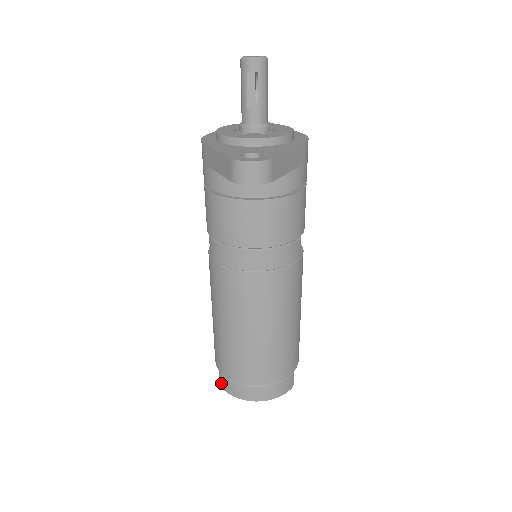
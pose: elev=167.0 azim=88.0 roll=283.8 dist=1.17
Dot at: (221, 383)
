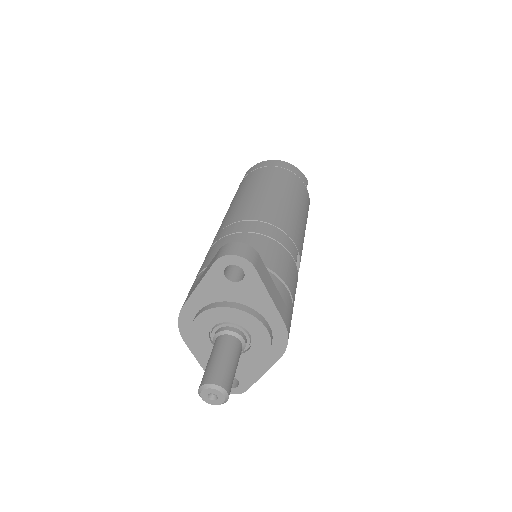
Dot at: occluded
